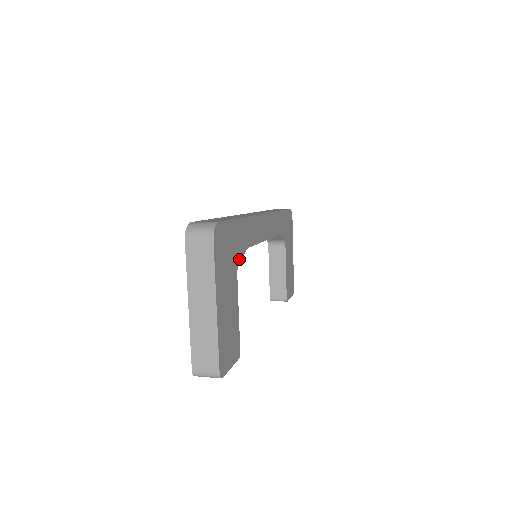
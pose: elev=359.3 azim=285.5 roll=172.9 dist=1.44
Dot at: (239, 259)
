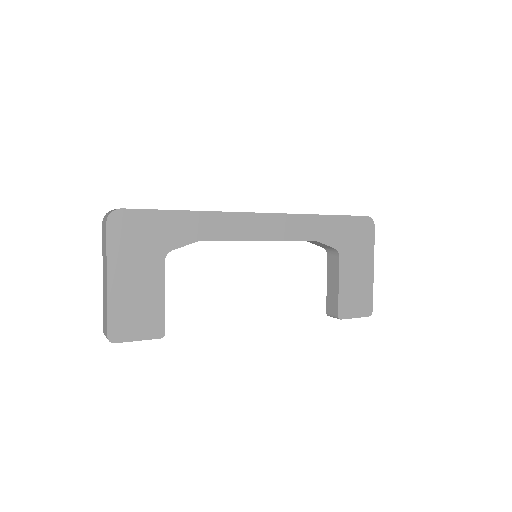
Dot at: (173, 248)
